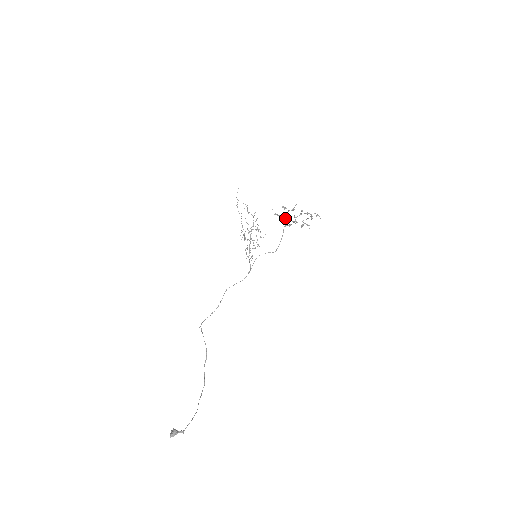
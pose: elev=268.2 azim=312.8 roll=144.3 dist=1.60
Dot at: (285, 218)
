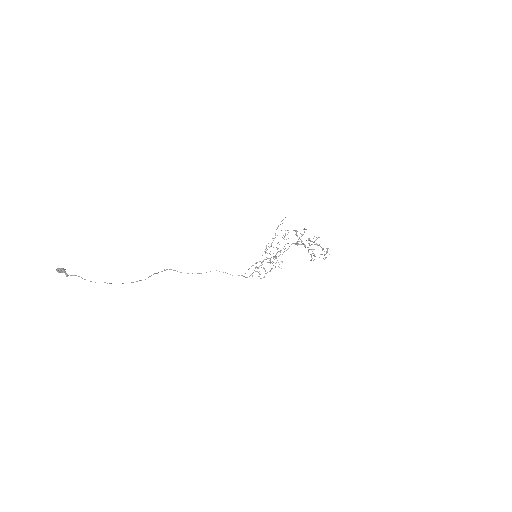
Dot at: occluded
